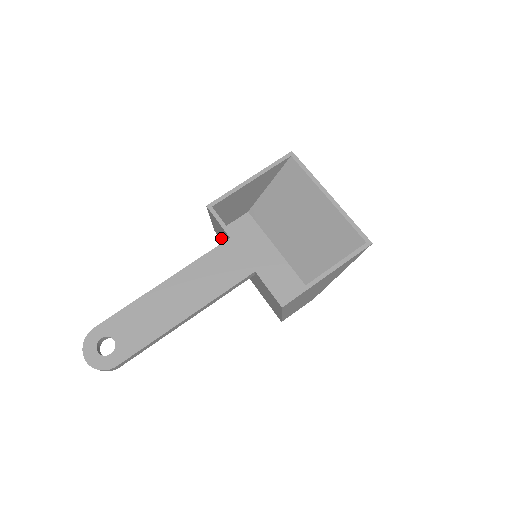
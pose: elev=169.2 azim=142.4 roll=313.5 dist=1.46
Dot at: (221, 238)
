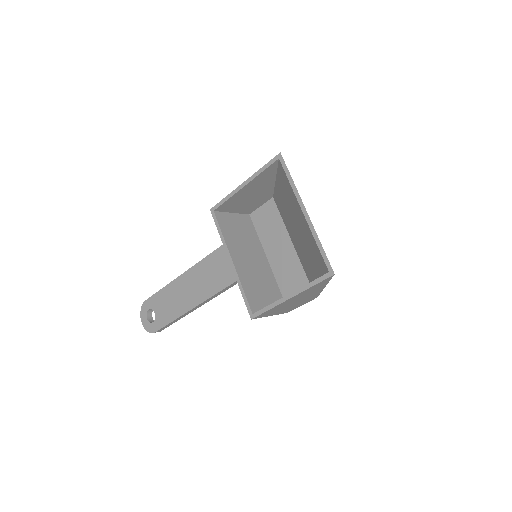
Dot at: occluded
